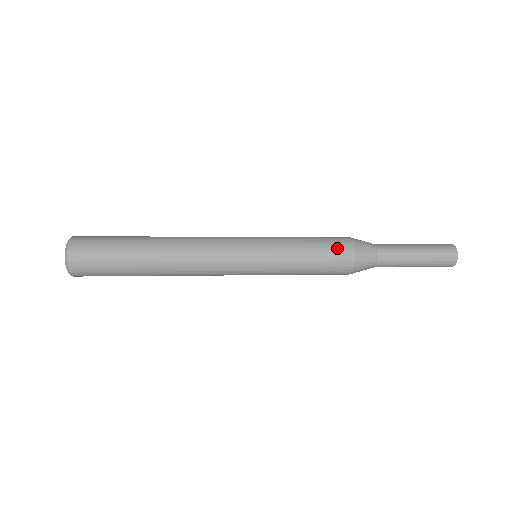
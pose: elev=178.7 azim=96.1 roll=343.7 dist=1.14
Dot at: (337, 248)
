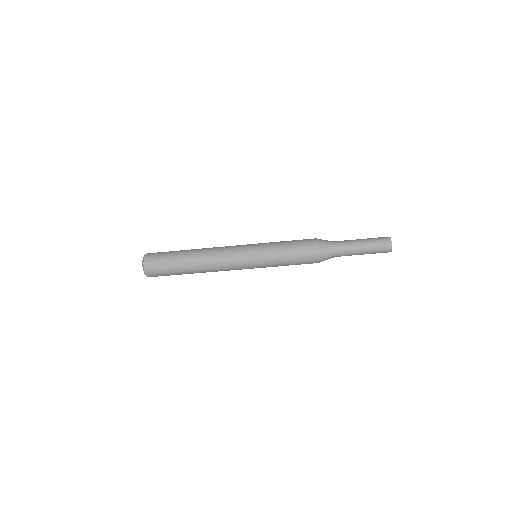
Dot at: (305, 239)
